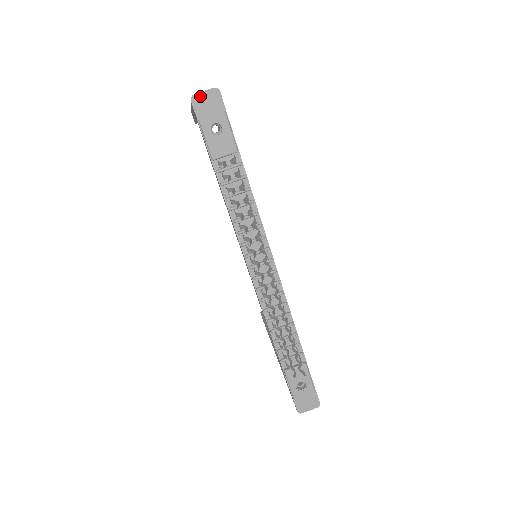
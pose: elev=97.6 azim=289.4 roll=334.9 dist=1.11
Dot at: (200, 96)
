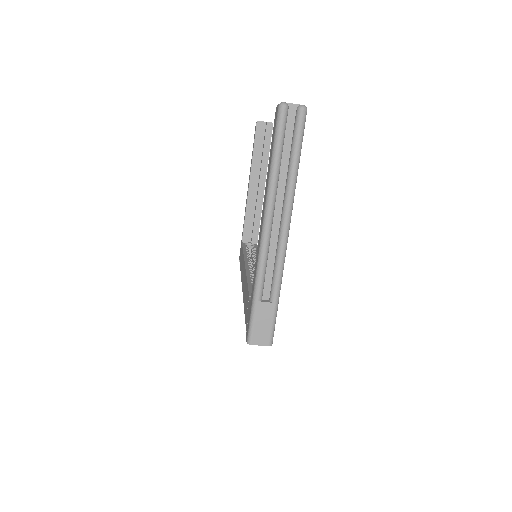
Dot at: (255, 344)
